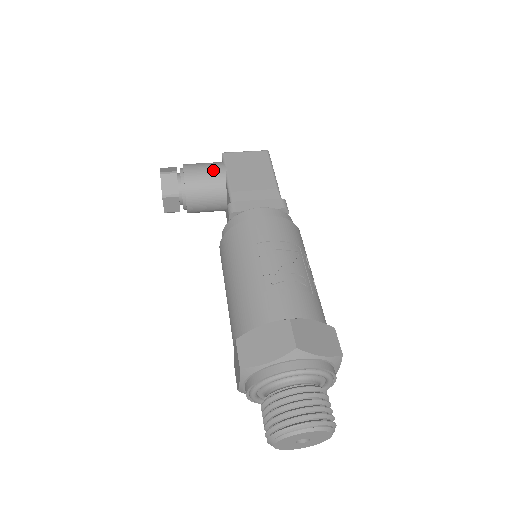
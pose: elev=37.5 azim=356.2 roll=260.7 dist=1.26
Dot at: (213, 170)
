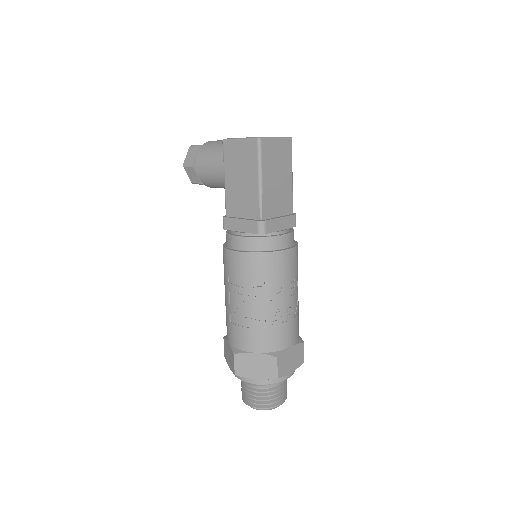
Dot at: (214, 168)
